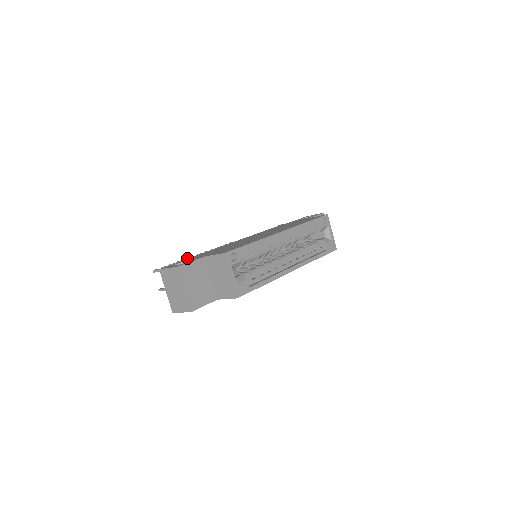
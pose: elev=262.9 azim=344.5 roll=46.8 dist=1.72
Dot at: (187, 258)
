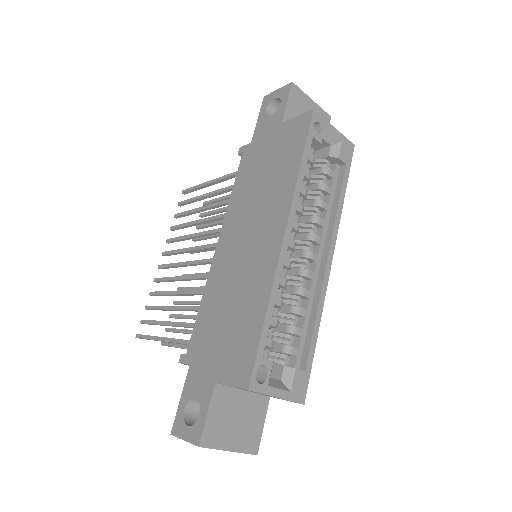
Dot at: occluded
